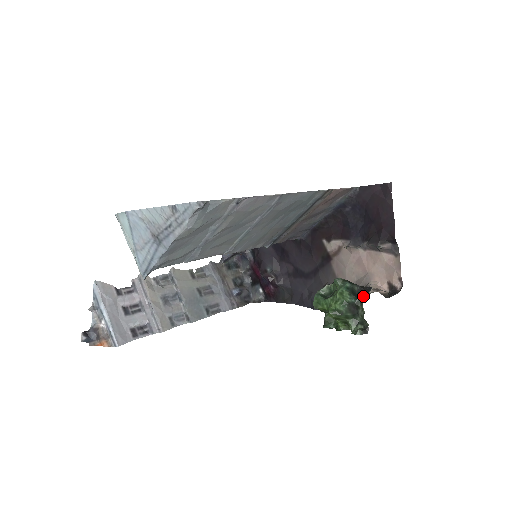
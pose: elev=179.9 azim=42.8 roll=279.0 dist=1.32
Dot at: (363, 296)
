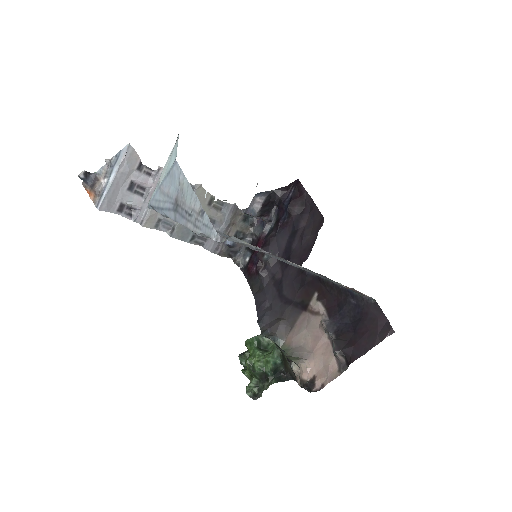
Dot at: (279, 379)
